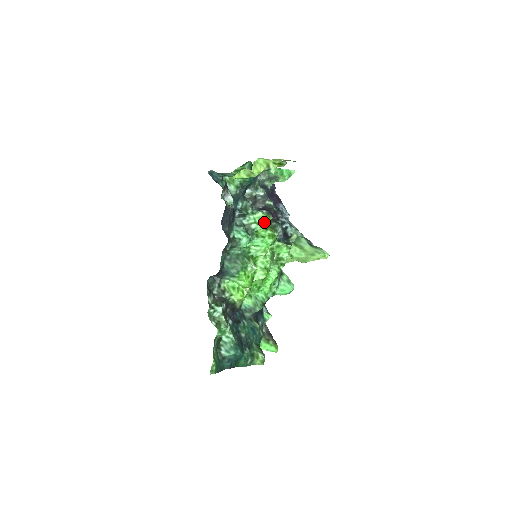
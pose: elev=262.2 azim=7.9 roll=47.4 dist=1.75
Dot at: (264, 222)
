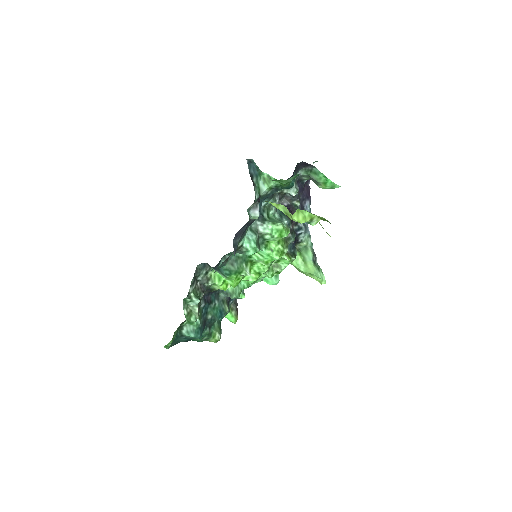
Dot at: (280, 236)
